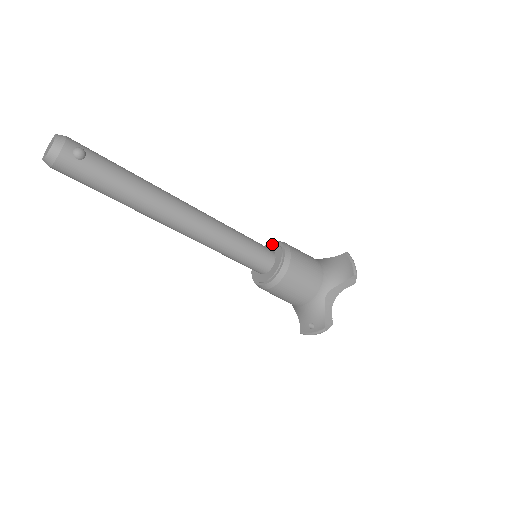
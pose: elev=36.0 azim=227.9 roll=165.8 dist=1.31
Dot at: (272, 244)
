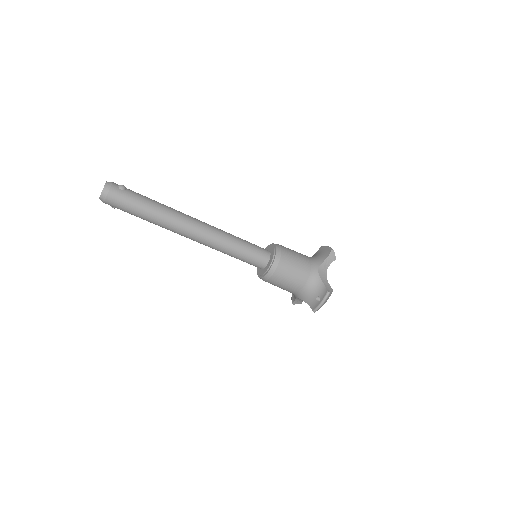
Dot at: occluded
